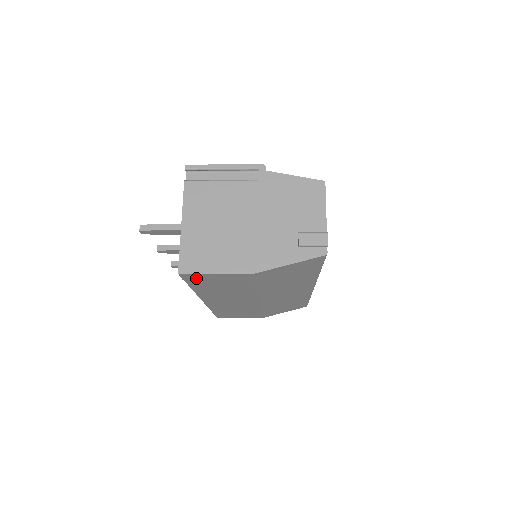
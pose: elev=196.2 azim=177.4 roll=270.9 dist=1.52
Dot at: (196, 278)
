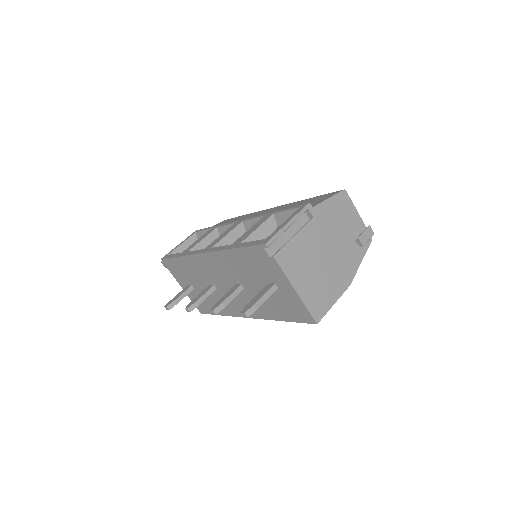
Dot at: occluded
